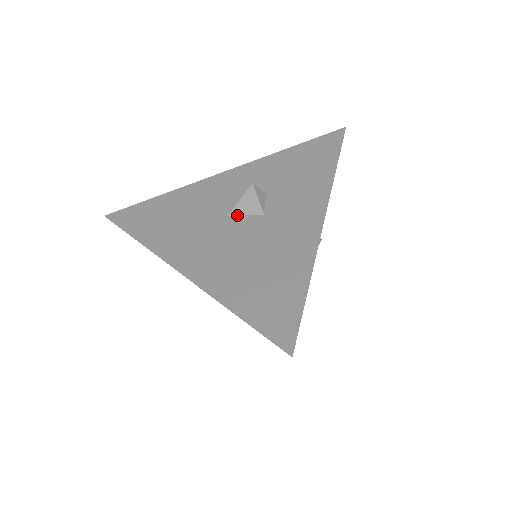
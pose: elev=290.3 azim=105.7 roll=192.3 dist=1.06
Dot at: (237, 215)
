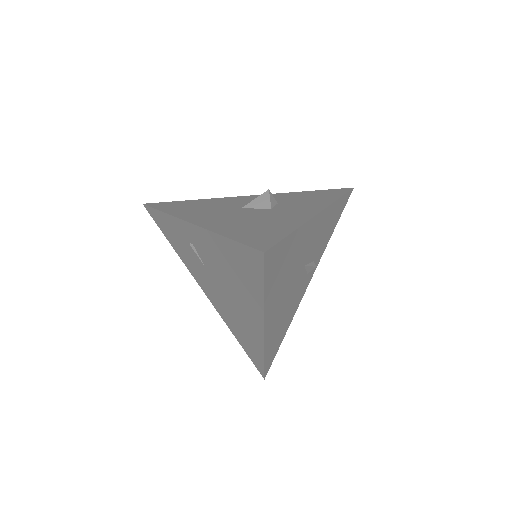
Dot at: (250, 208)
